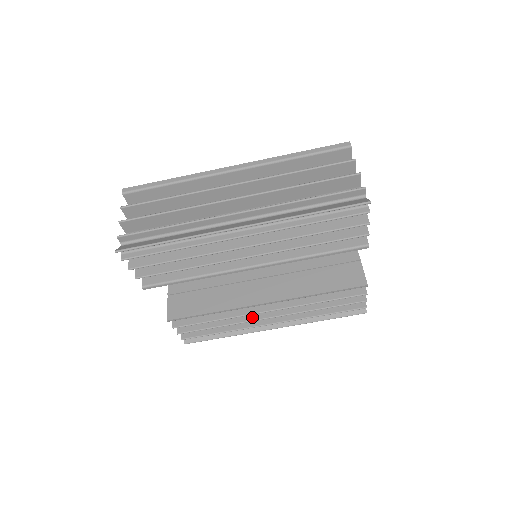
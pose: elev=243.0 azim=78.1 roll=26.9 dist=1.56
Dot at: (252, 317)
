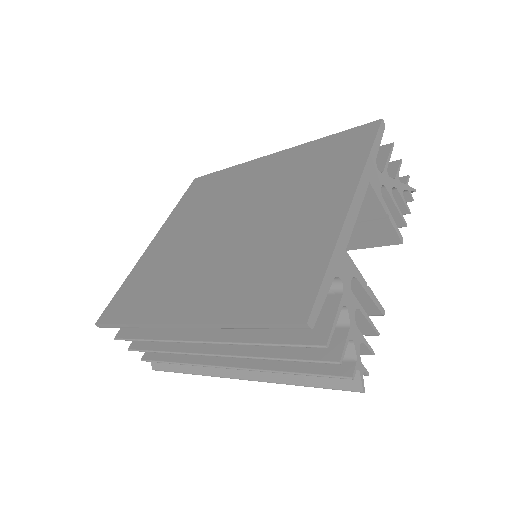
Dot at: occluded
